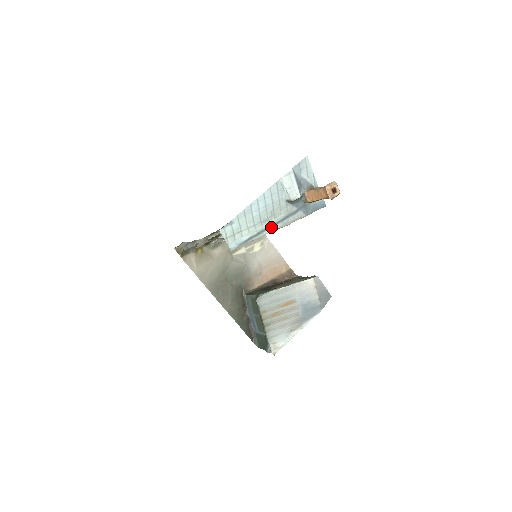
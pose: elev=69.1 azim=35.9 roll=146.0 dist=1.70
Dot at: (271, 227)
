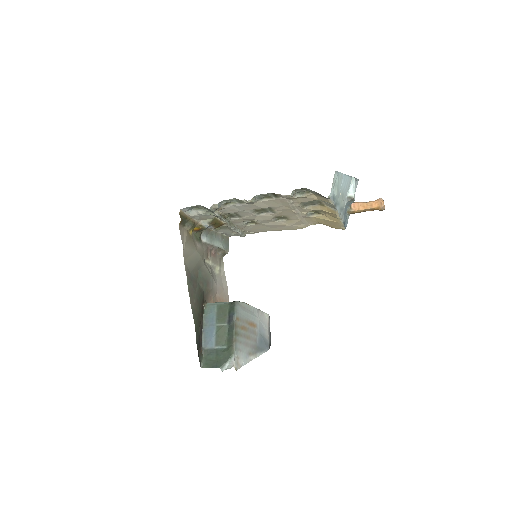
Dot at: (338, 206)
